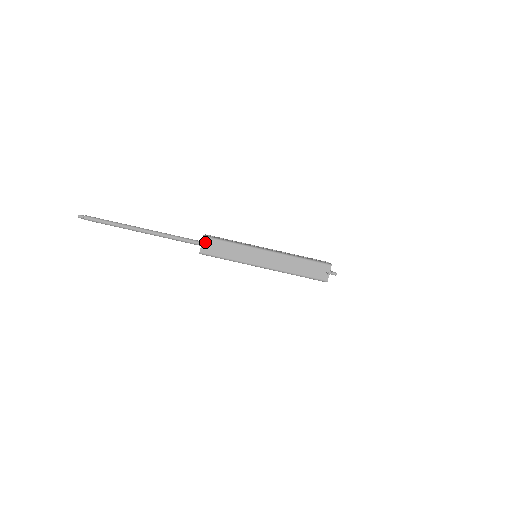
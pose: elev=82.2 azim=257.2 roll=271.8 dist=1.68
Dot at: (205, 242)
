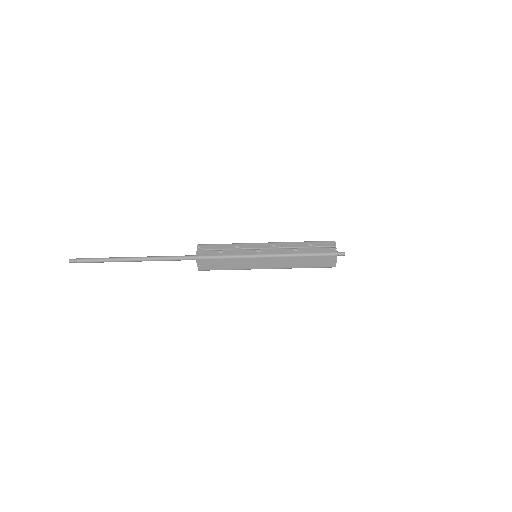
Dot at: (200, 262)
